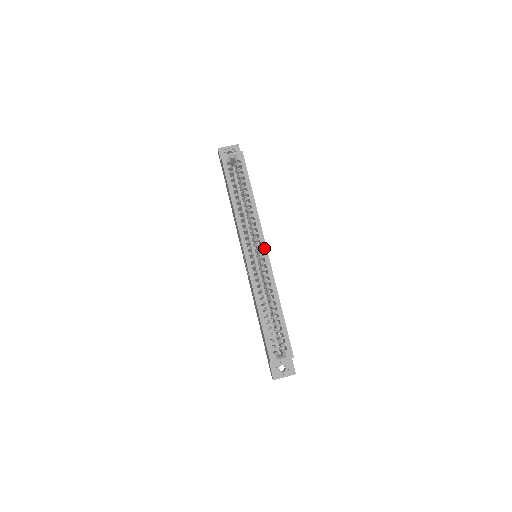
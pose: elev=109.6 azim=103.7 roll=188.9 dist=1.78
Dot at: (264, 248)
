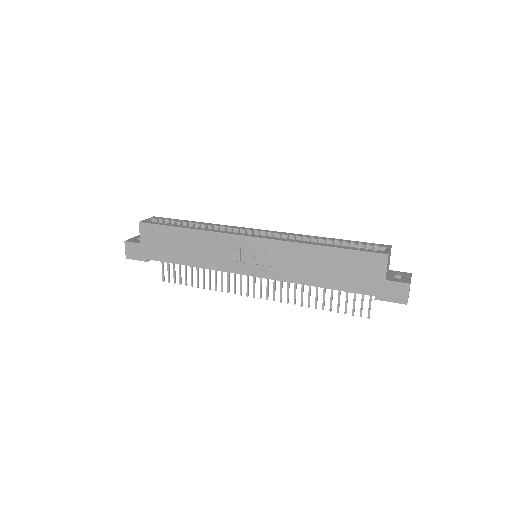
Dot at: (257, 230)
